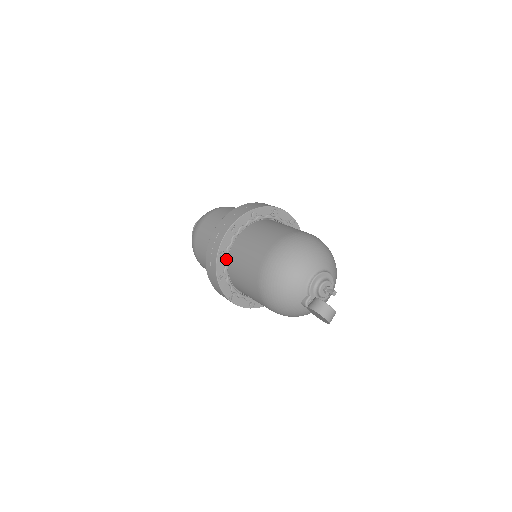
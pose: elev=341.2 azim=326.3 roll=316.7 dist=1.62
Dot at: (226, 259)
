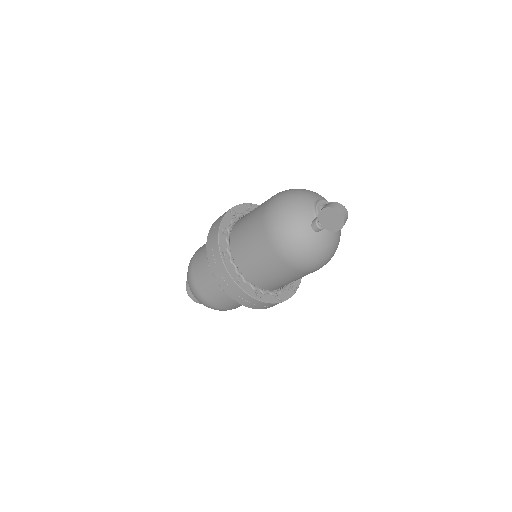
Dot at: (228, 237)
